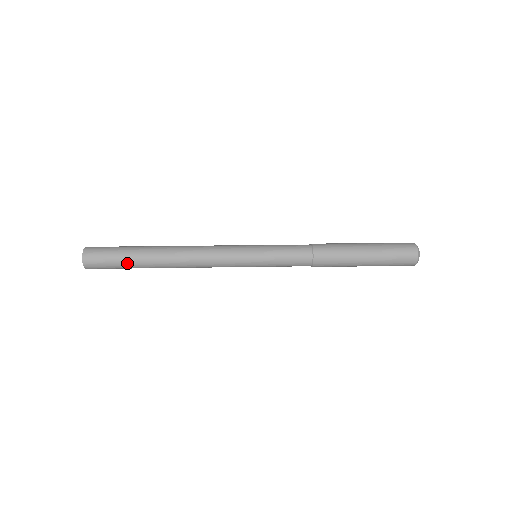
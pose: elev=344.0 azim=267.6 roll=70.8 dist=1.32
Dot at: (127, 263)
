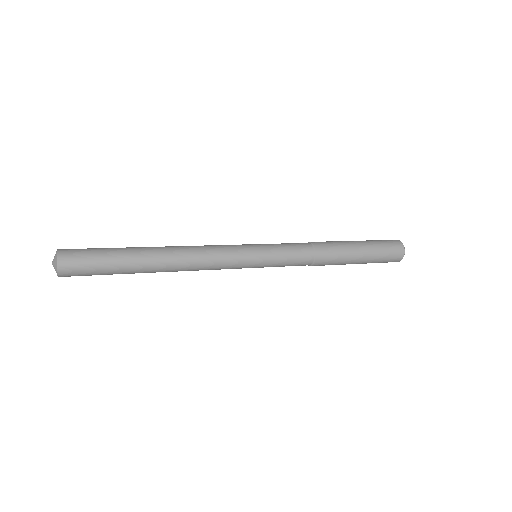
Dot at: (115, 259)
